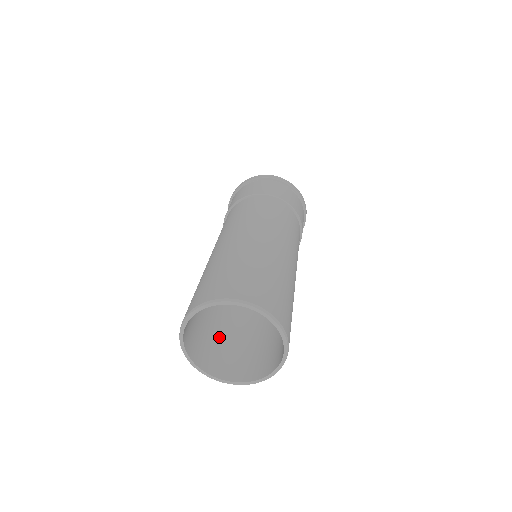
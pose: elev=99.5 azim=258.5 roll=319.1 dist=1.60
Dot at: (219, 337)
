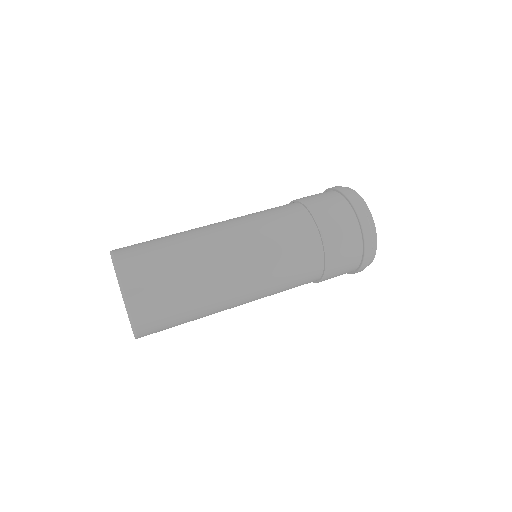
Dot at: occluded
